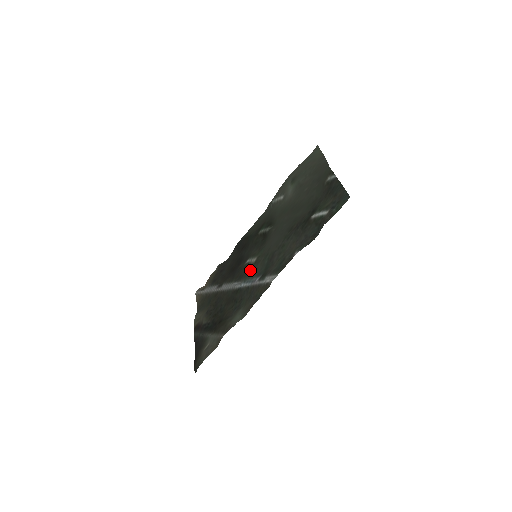
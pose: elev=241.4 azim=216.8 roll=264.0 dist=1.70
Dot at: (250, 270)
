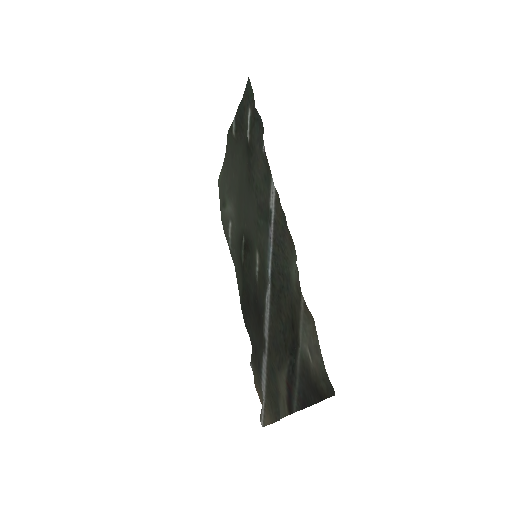
Dot at: (262, 259)
